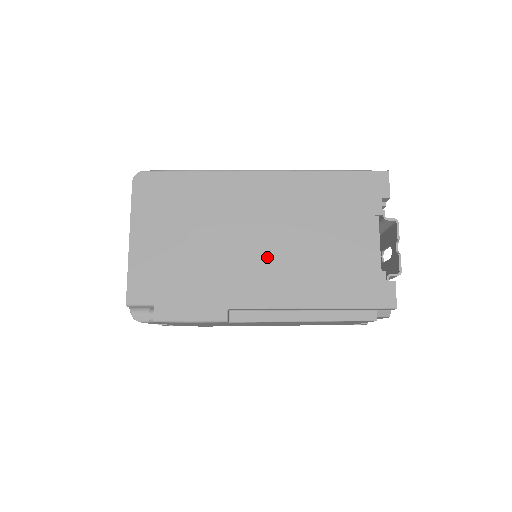
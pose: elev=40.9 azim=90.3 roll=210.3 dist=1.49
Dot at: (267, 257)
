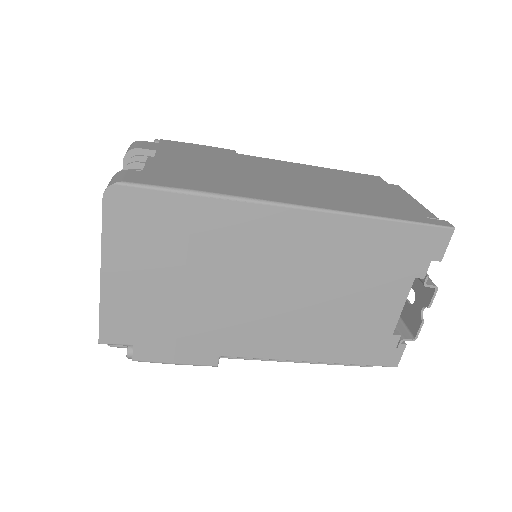
Dot at: (276, 311)
